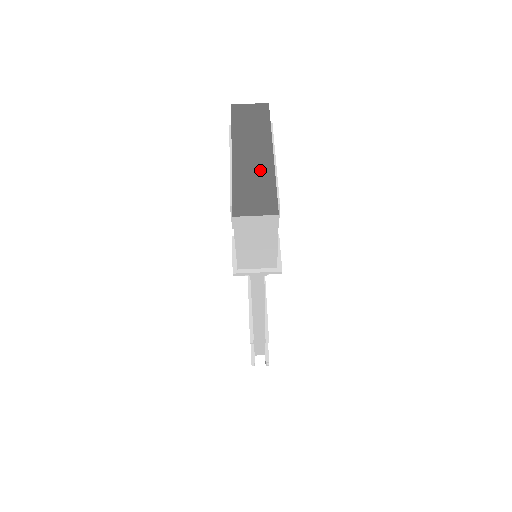
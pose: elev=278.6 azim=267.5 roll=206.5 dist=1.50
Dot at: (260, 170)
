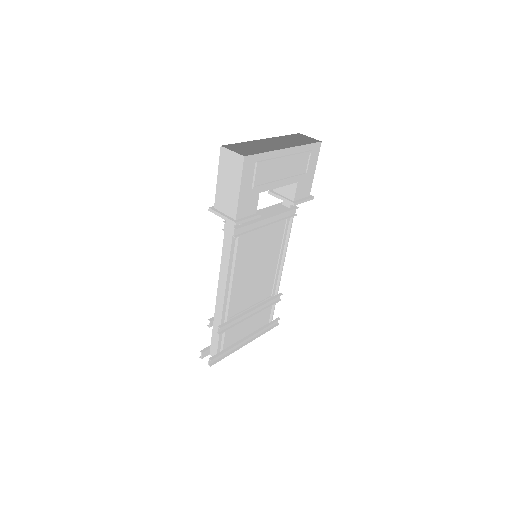
Dot at: occluded
